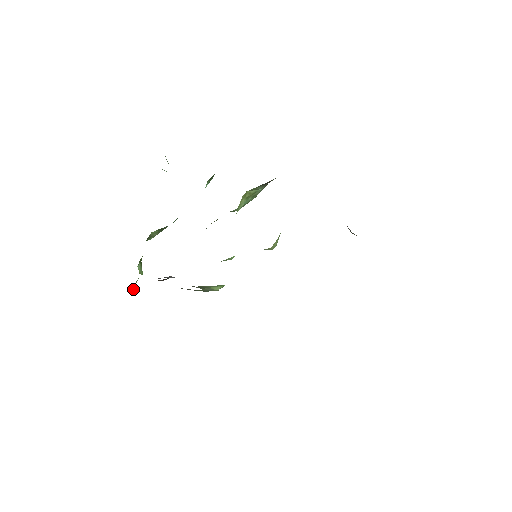
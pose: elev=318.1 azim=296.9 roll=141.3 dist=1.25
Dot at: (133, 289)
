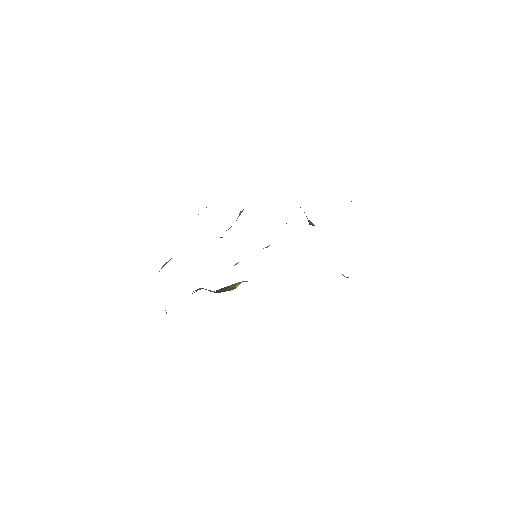
Dot at: occluded
